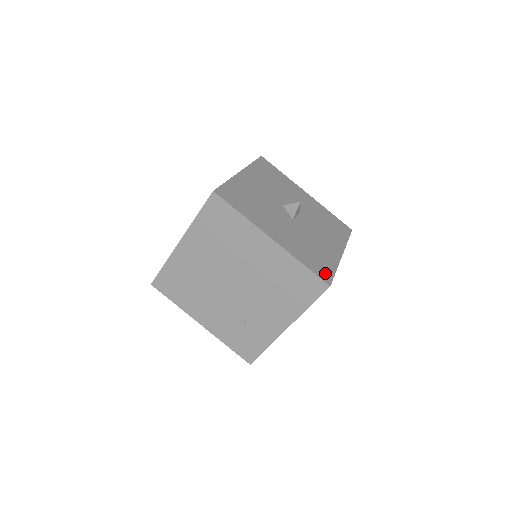
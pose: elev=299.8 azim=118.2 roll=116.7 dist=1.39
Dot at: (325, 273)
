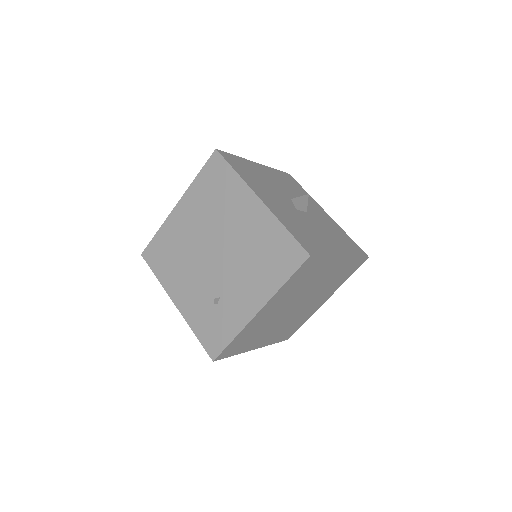
Dot at: (310, 247)
